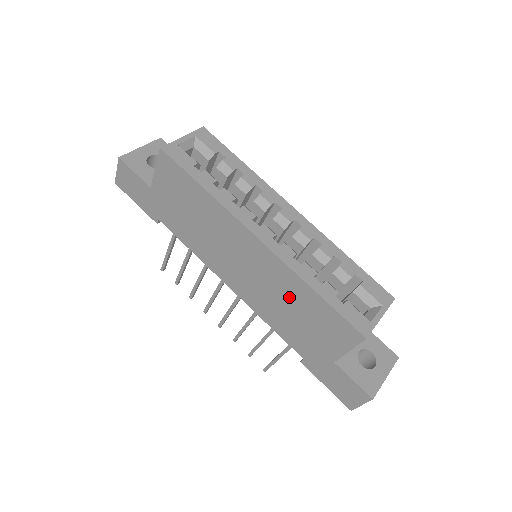
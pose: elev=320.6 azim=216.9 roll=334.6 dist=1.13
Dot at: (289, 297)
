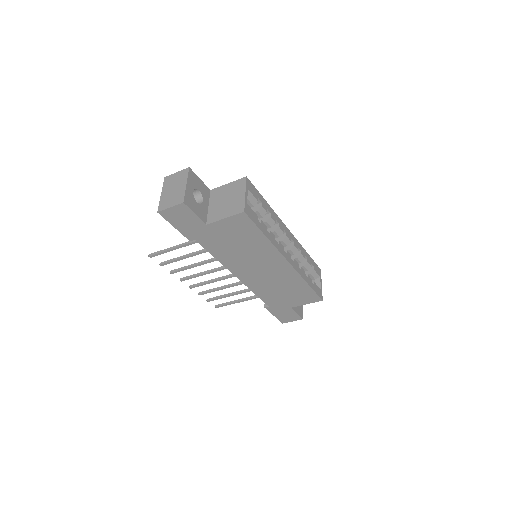
Dot at: (286, 285)
